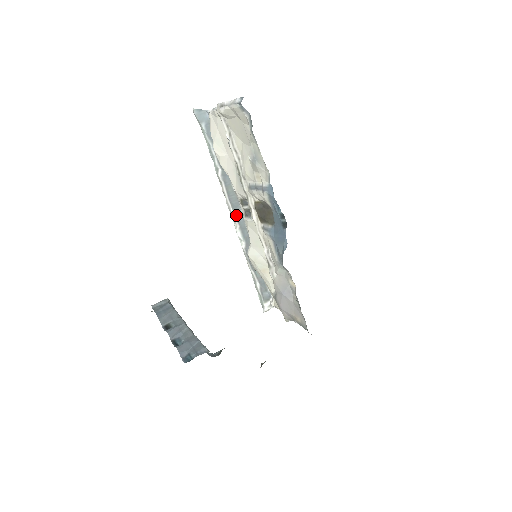
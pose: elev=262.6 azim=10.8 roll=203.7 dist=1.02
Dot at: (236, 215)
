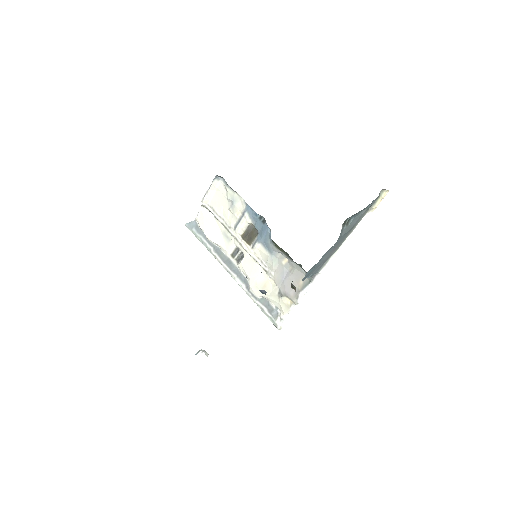
Dot at: (232, 269)
